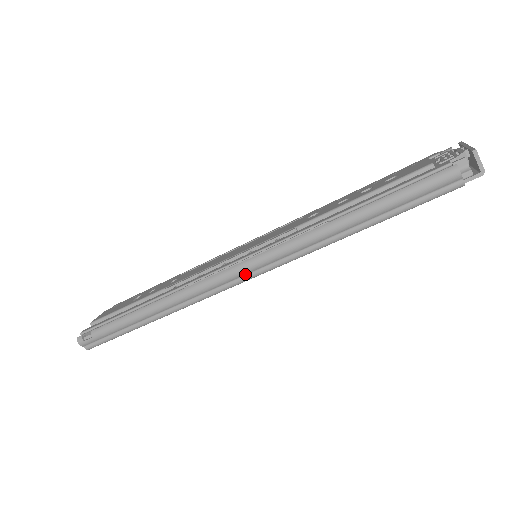
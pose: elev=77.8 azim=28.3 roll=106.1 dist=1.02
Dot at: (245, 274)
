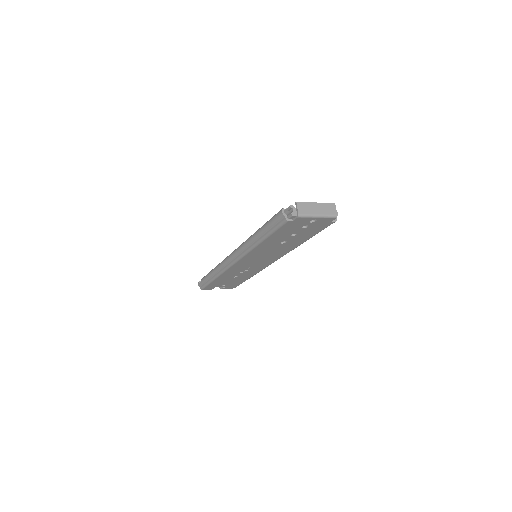
Dot at: (234, 258)
